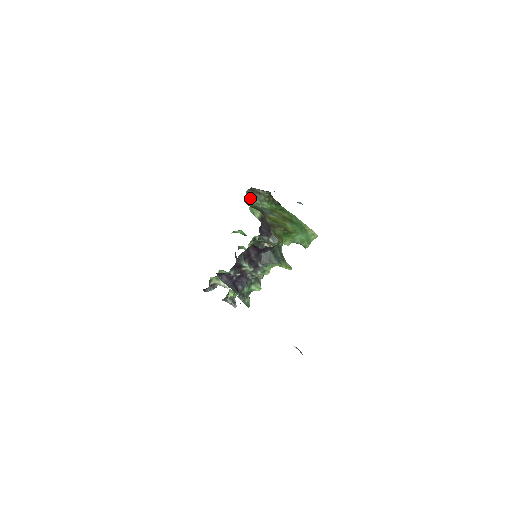
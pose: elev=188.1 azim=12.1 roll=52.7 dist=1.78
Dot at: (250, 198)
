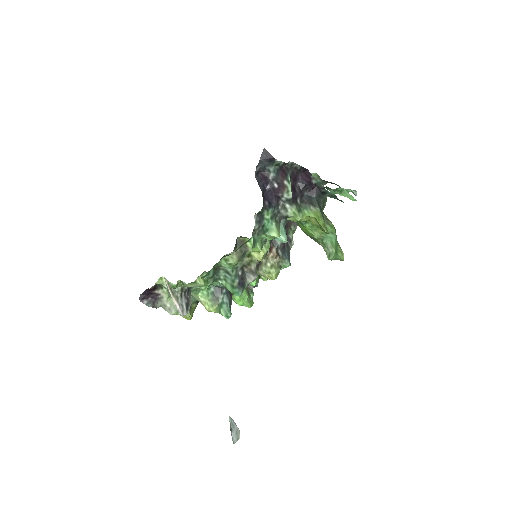
Dot at: occluded
